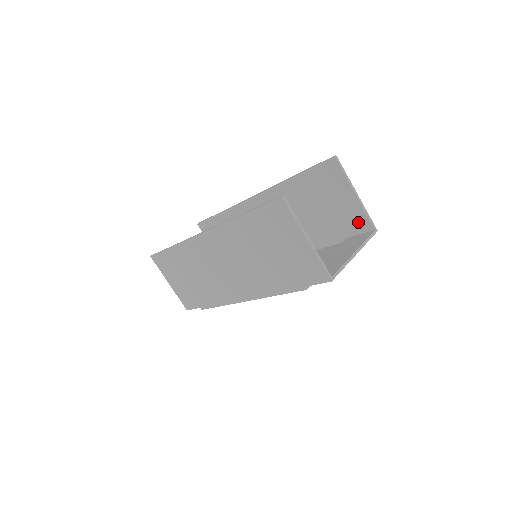
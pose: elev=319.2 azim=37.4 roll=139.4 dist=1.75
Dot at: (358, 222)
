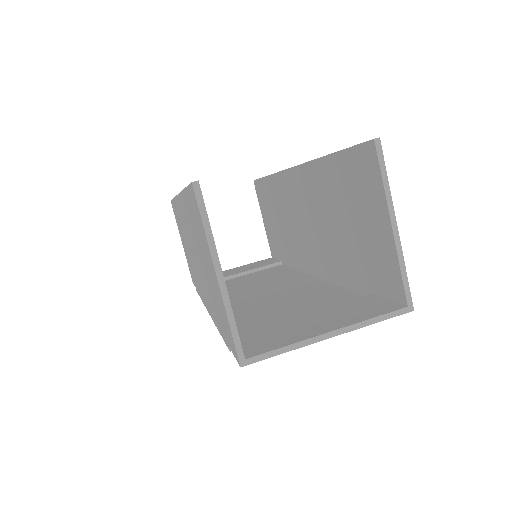
Dot at: (388, 277)
